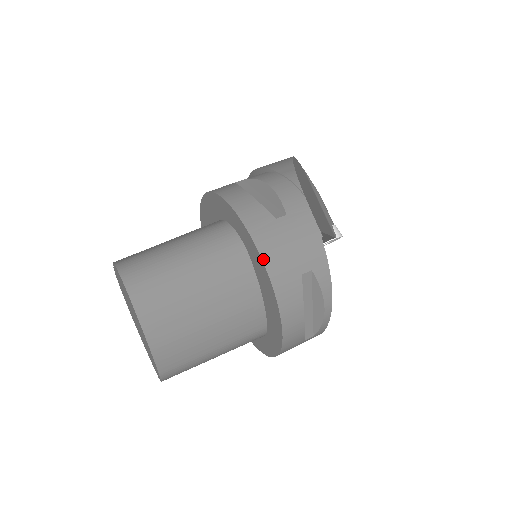
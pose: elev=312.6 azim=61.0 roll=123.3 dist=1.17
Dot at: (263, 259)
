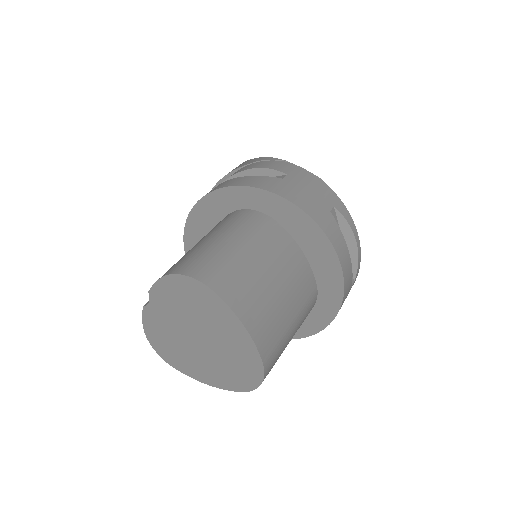
Dot at: (298, 206)
